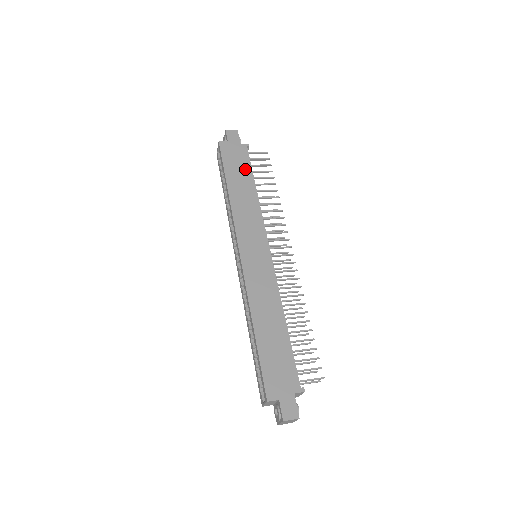
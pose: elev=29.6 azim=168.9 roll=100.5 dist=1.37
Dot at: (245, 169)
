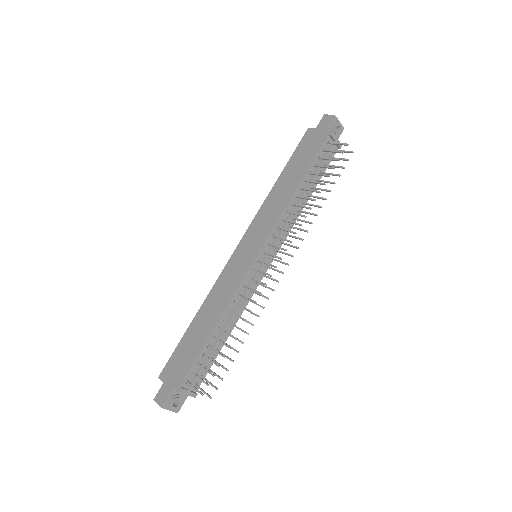
Dot at: (306, 162)
